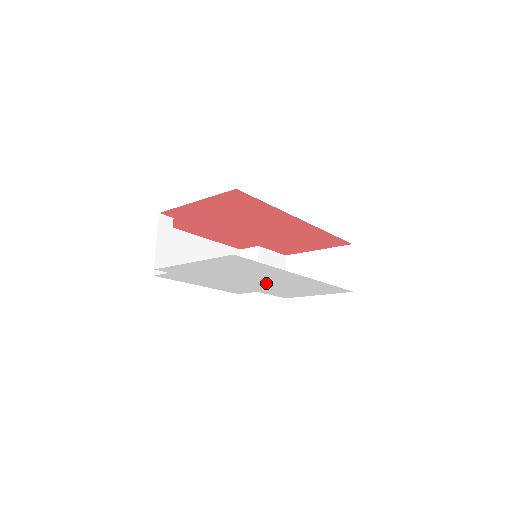
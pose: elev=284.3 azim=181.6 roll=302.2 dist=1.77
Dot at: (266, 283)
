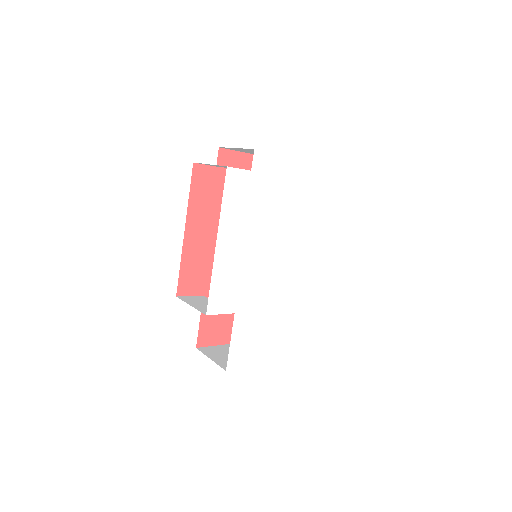
Dot at: (275, 275)
